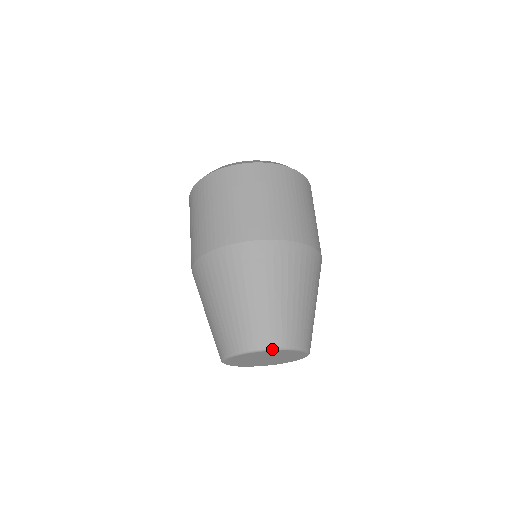
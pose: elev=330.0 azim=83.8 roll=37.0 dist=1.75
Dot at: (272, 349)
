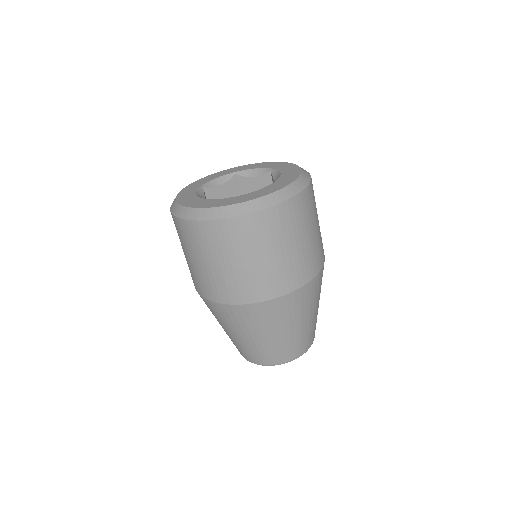
Dot at: occluded
